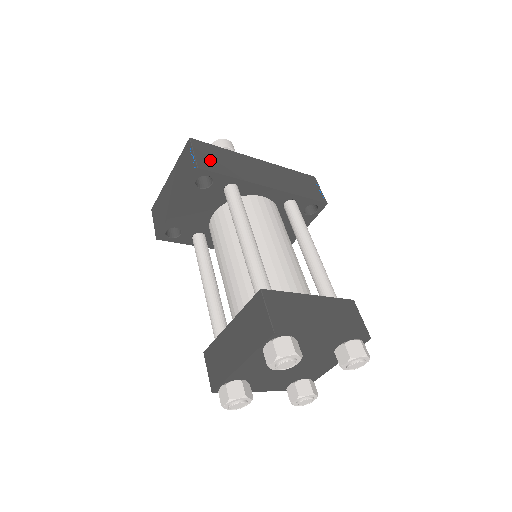
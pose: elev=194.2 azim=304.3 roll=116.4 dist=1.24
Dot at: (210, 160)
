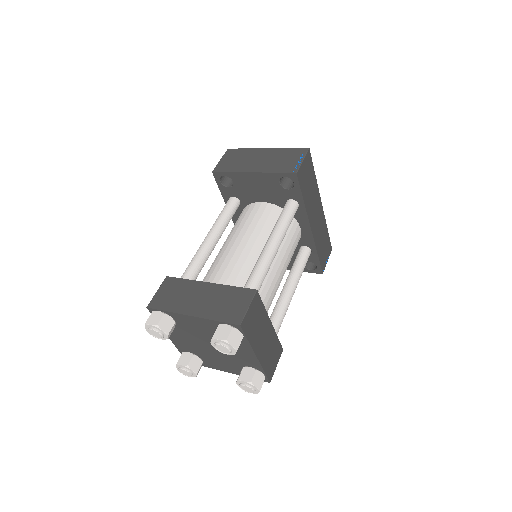
Dot at: (305, 175)
